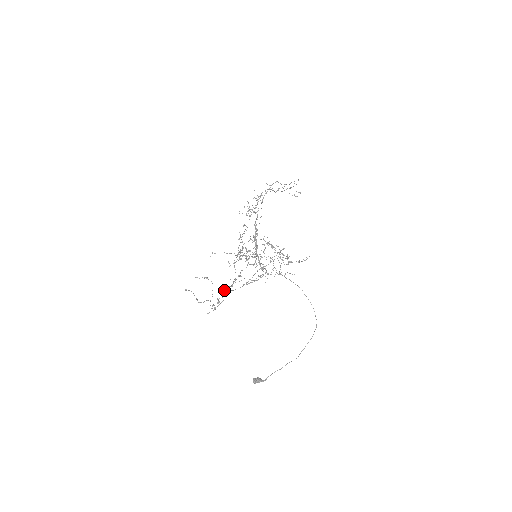
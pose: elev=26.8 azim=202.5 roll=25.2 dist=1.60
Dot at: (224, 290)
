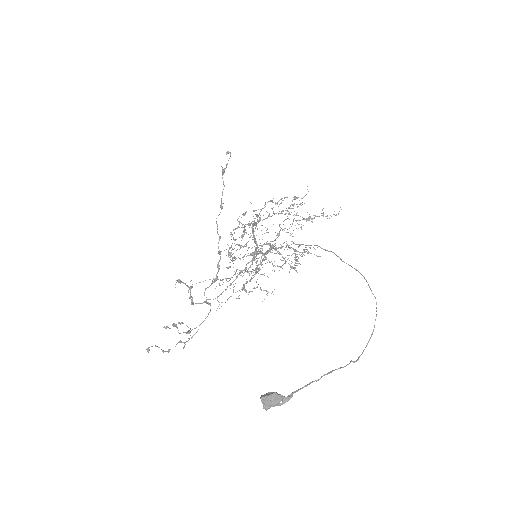
Dot at: (204, 295)
